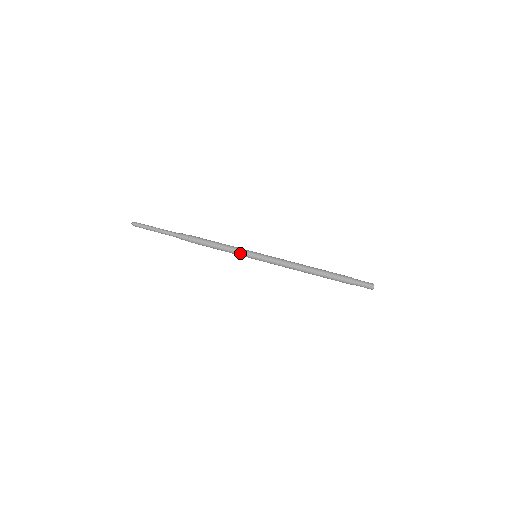
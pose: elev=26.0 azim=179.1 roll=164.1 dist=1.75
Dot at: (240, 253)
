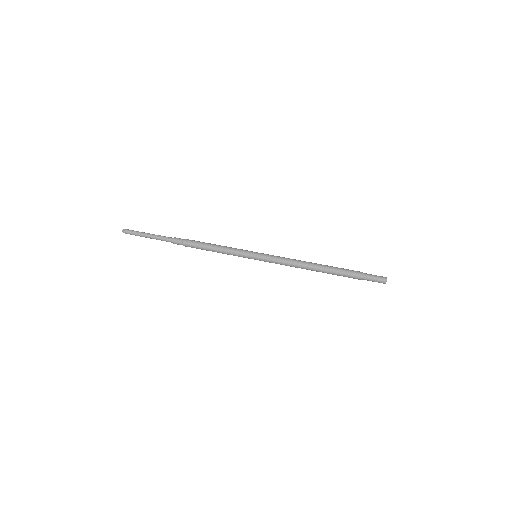
Dot at: (238, 256)
